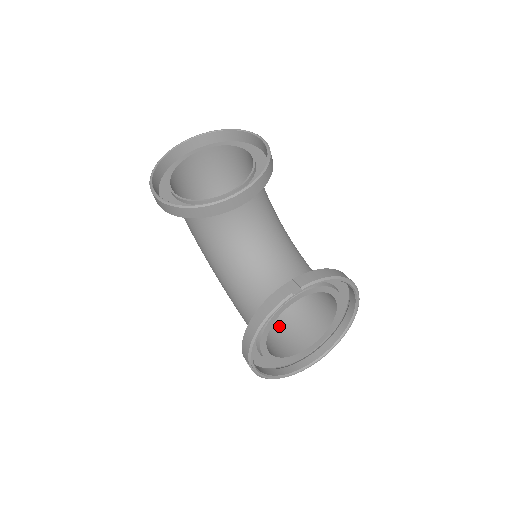
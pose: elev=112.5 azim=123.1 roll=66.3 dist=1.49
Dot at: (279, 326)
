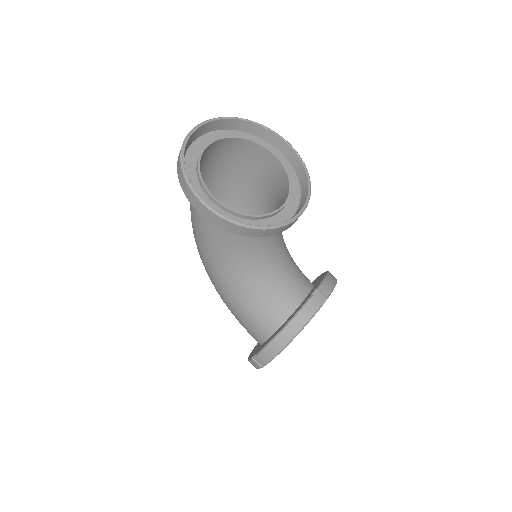
Dot at: occluded
